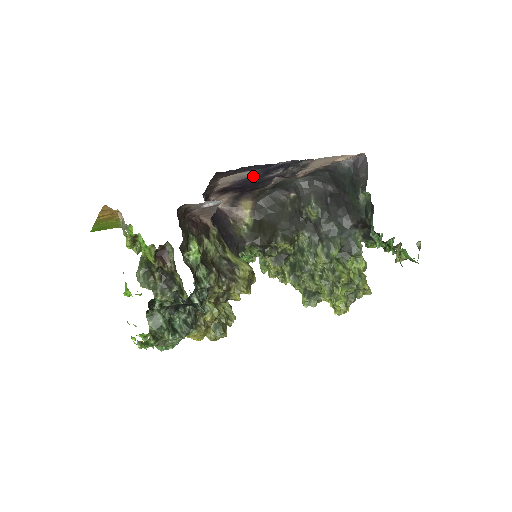
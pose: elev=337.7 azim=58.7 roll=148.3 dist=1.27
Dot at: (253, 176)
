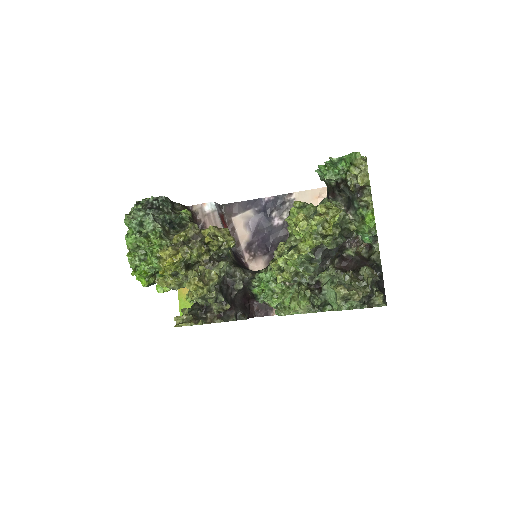
Dot at: (259, 221)
